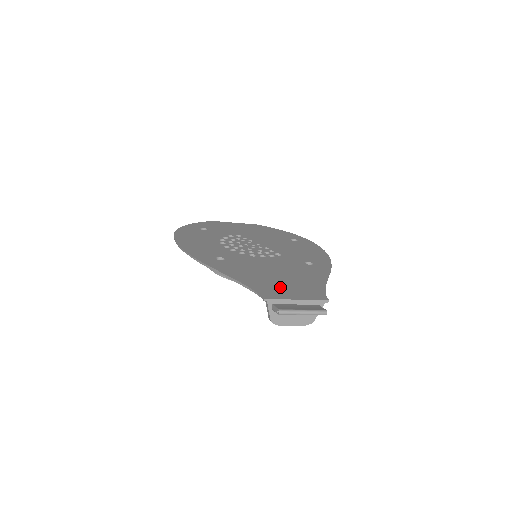
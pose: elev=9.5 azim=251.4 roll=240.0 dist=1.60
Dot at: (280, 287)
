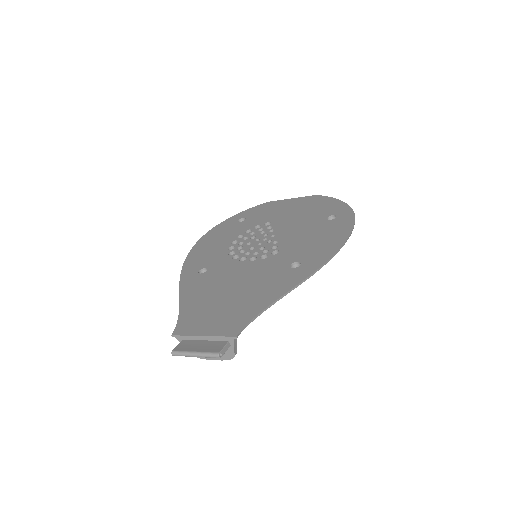
Dot at: (208, 315)
